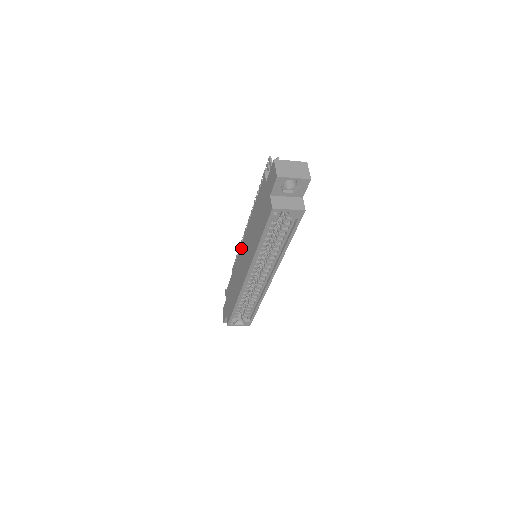
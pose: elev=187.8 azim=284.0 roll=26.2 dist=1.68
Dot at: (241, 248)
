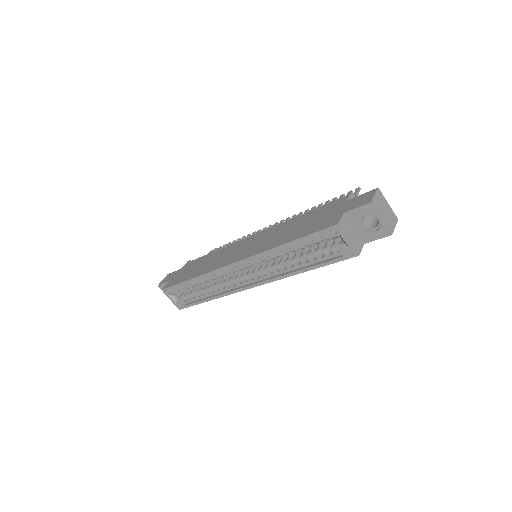
Dot at: (250, 237)
